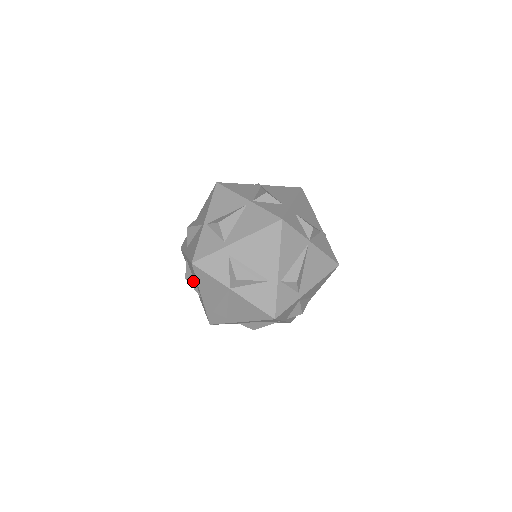
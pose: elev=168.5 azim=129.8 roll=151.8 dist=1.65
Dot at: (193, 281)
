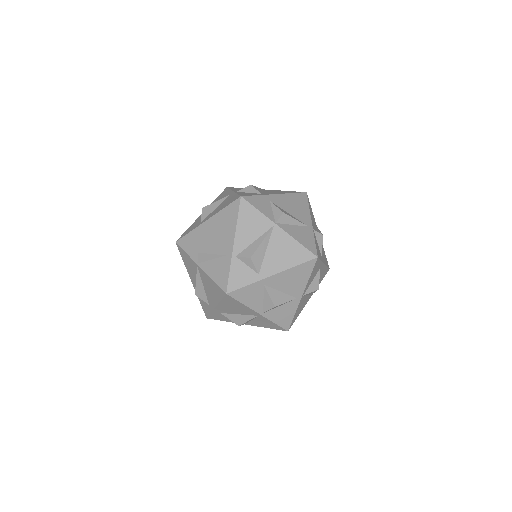
Dot at: occluded
